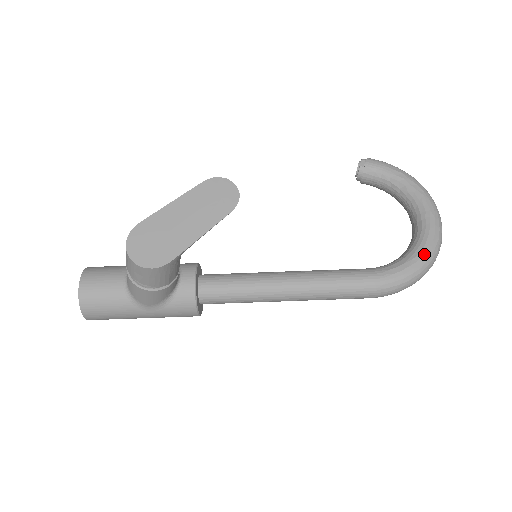
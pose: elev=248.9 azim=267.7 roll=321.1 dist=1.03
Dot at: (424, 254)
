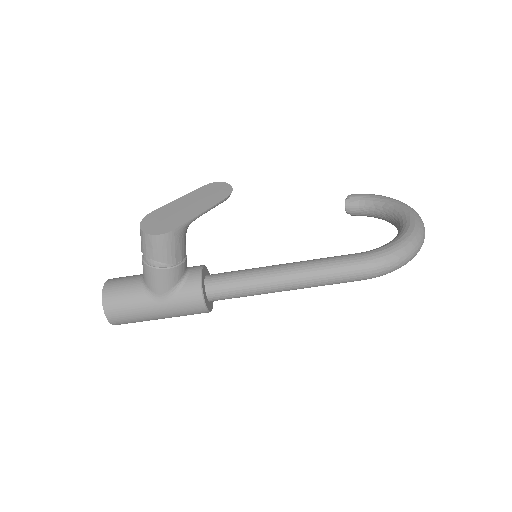
Dot at: (406, 237)
